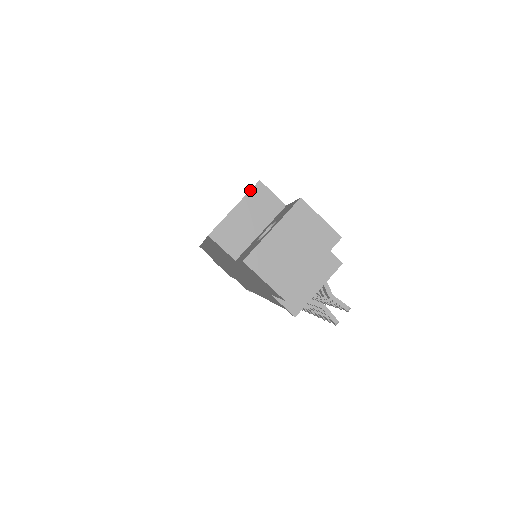
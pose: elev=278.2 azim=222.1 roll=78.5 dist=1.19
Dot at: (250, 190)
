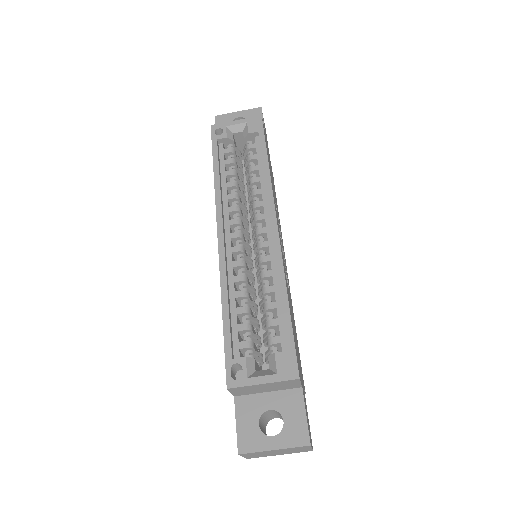
Dot at: (286, 381)
